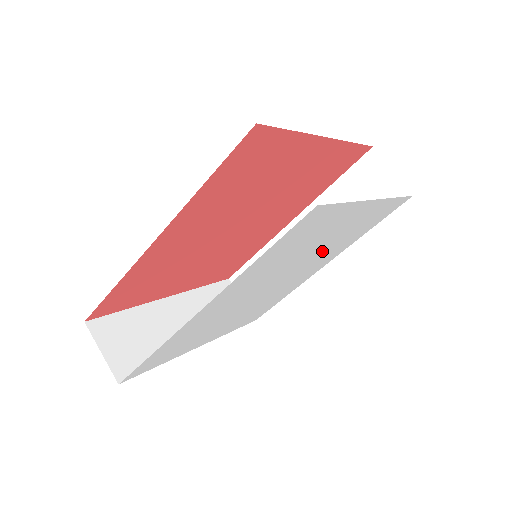
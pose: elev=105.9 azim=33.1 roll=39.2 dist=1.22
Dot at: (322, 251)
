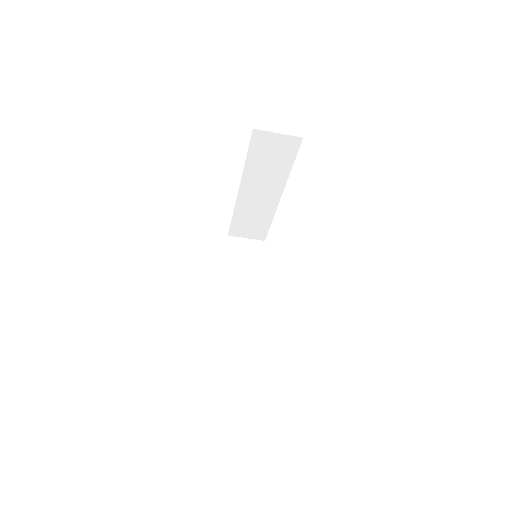
Dot at: occluded
